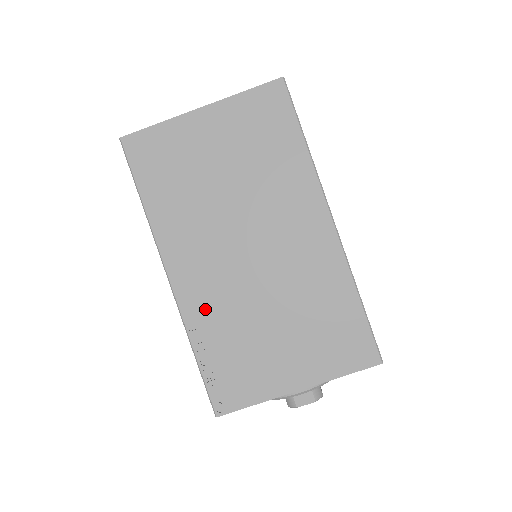
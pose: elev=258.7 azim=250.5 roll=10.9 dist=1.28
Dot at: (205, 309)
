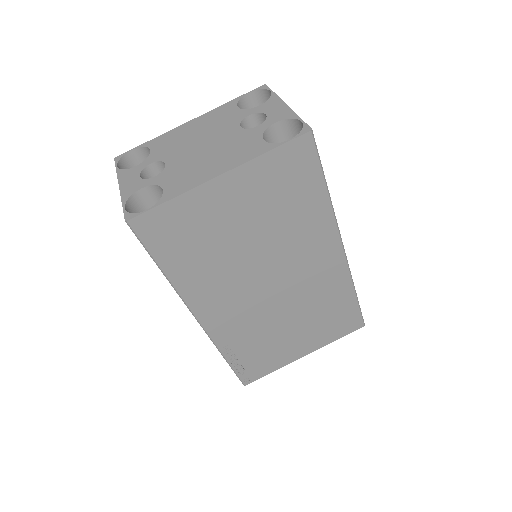
Dot at: (233, 332)
